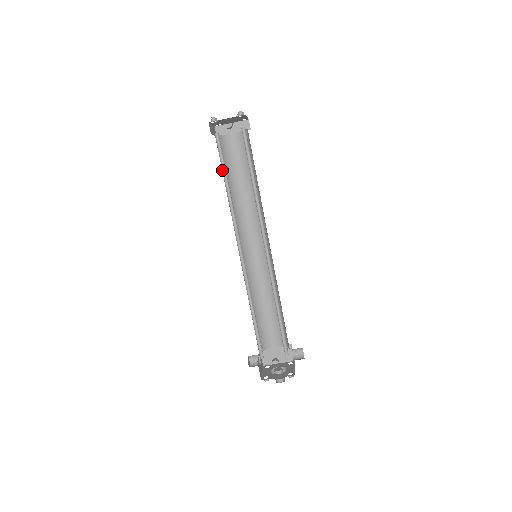
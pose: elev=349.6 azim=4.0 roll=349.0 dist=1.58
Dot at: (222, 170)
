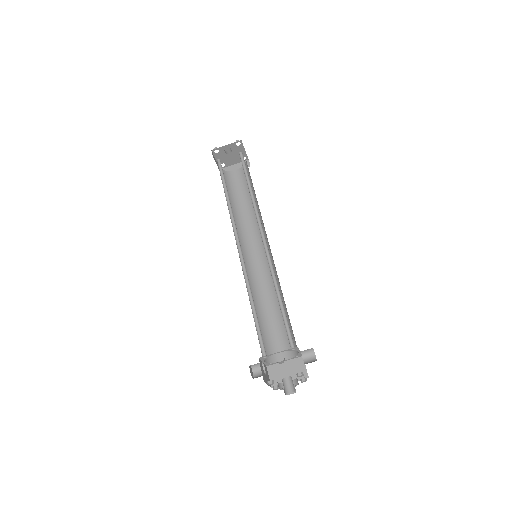
Dot at: (222, 183)
